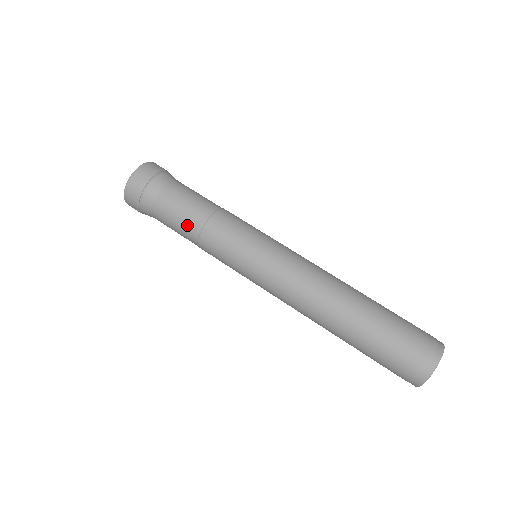
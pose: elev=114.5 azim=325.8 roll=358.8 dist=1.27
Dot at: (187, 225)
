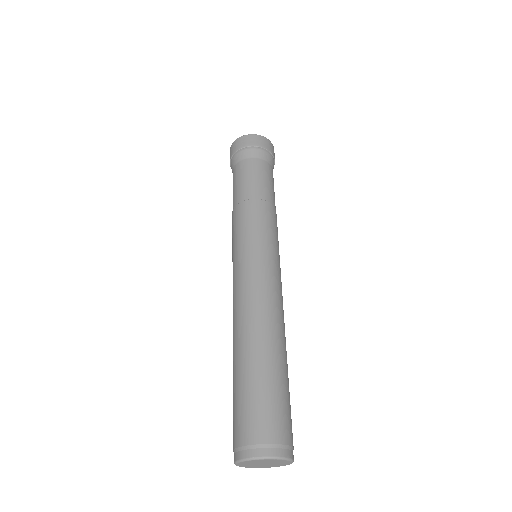
Dot at: (237, 193)
